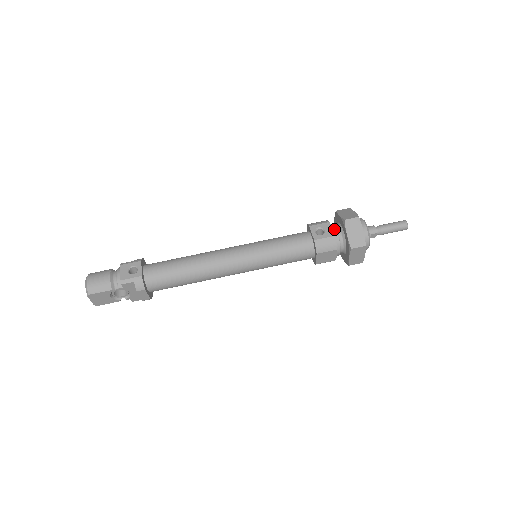
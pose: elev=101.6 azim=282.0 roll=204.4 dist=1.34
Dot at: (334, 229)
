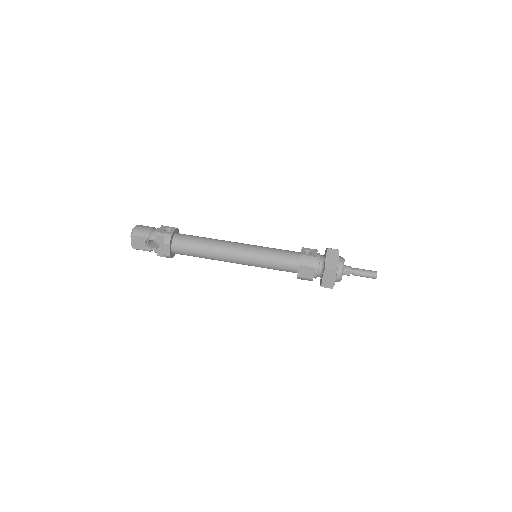
Dot at: (319, 255)
